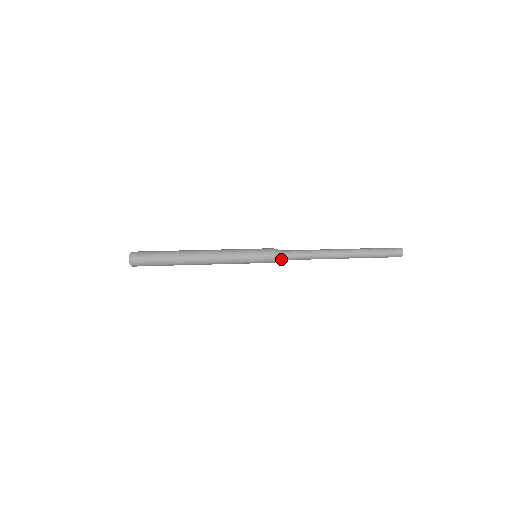
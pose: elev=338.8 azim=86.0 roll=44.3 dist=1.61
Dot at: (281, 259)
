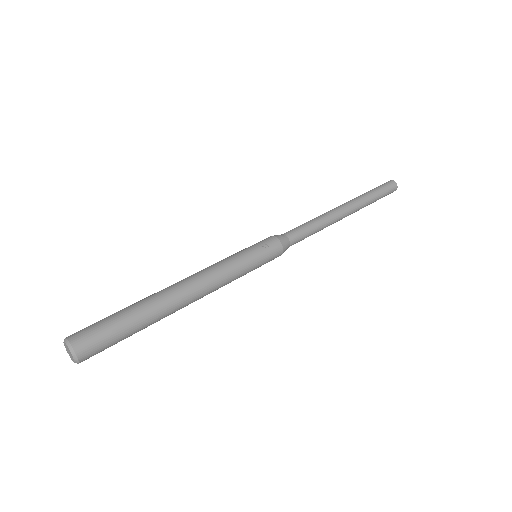
Dot at: (288, 246)
